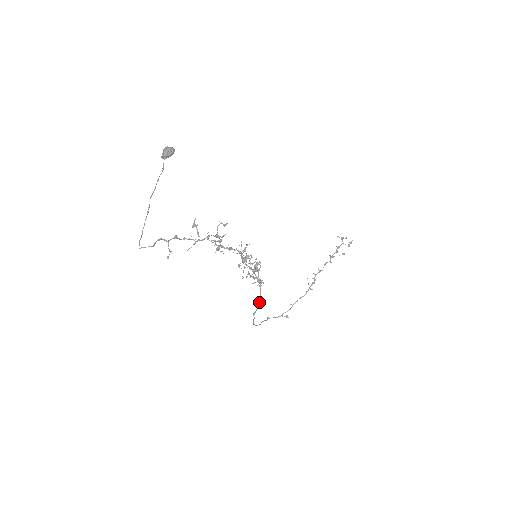
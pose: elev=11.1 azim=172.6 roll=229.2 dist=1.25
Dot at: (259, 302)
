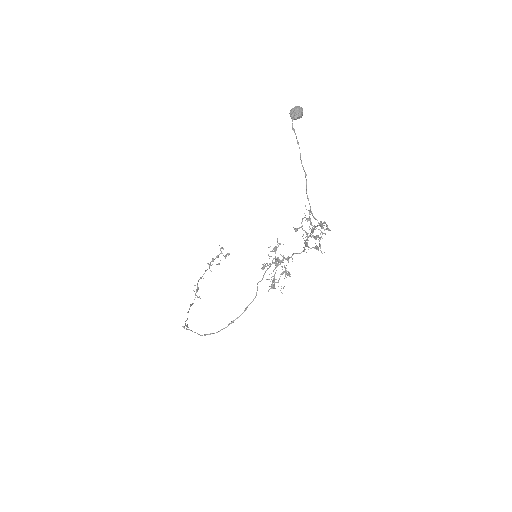
Dot at: (246, 309)
